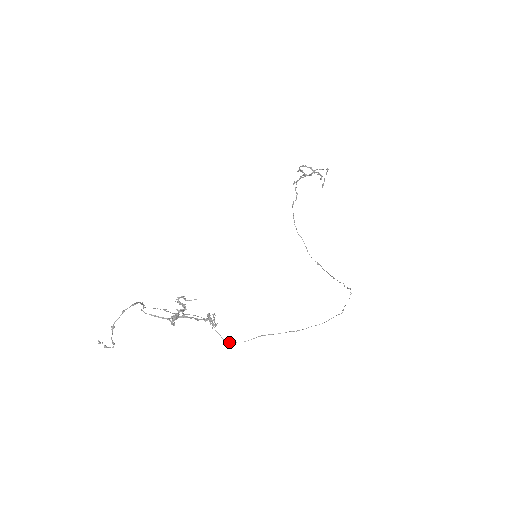
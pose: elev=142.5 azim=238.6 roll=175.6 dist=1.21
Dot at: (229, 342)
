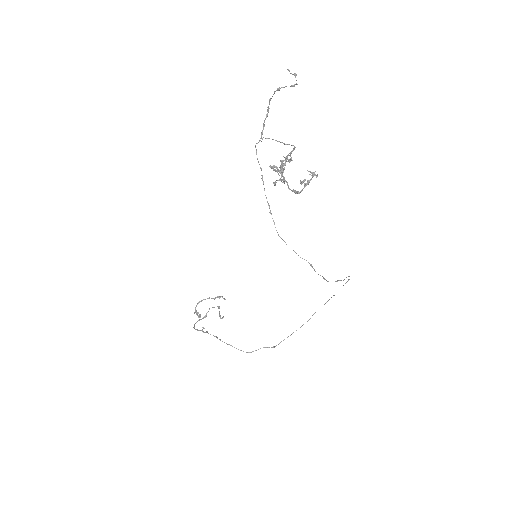
Dot at: (312, 266)
